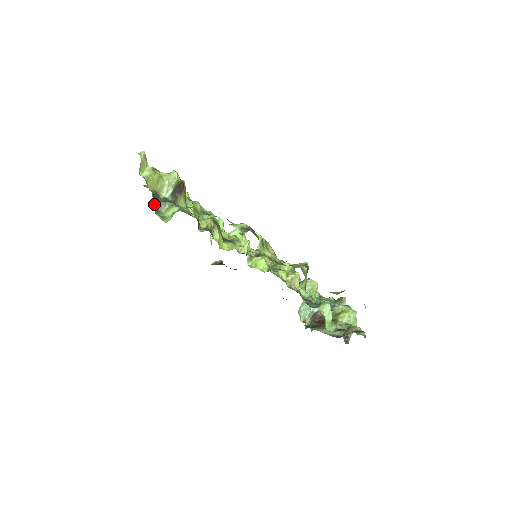
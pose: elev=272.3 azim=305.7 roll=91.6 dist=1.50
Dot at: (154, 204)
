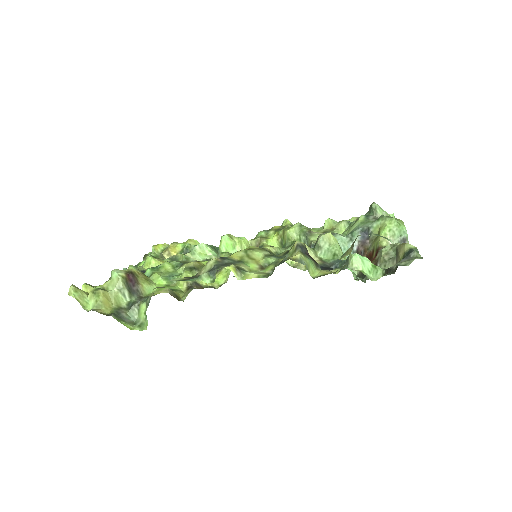
Dot at: (123, 322)
